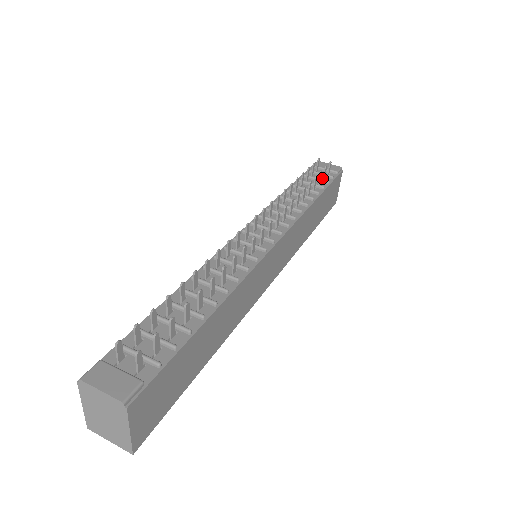
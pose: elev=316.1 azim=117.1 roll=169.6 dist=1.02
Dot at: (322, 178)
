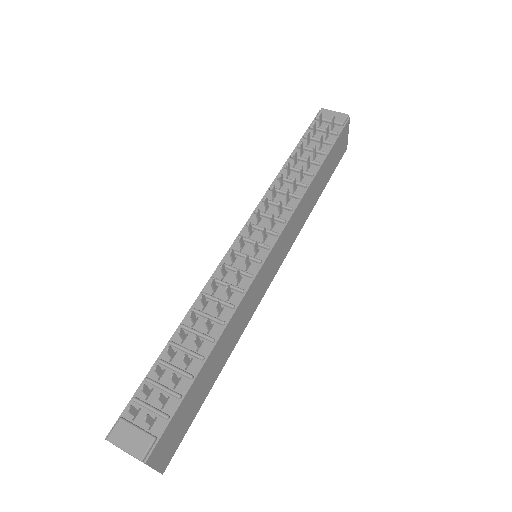
Dot at: (325, 136)
